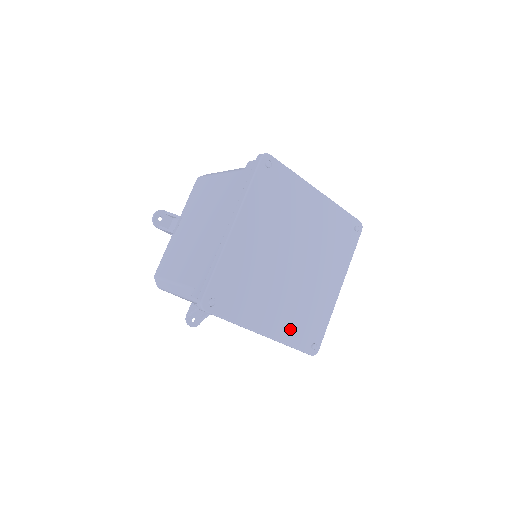
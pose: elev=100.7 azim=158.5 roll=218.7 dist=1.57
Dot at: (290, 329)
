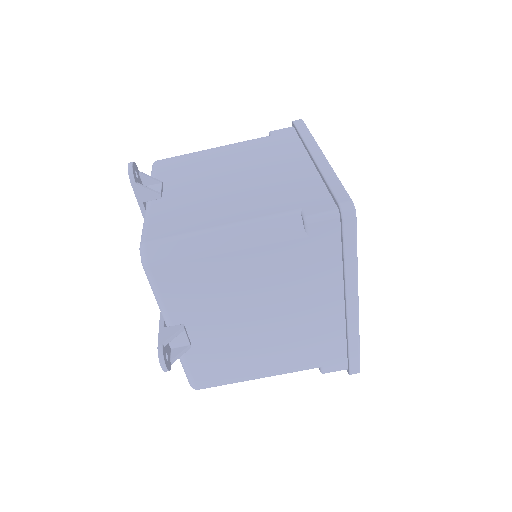
Dot at: occluded
